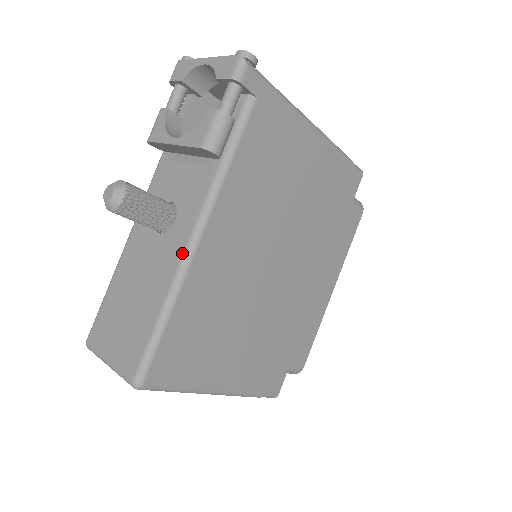
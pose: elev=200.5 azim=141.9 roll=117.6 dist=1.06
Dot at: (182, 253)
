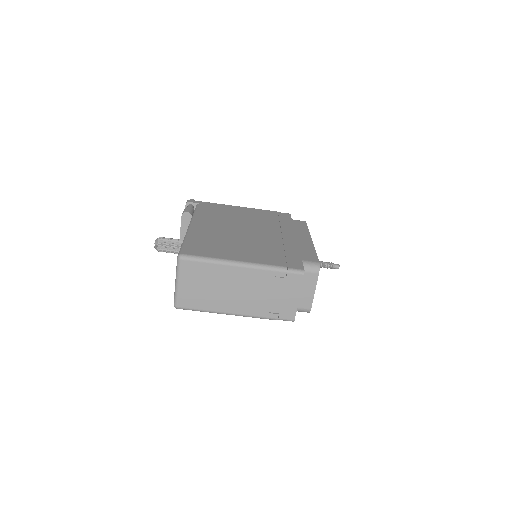
Dot at: occluded
